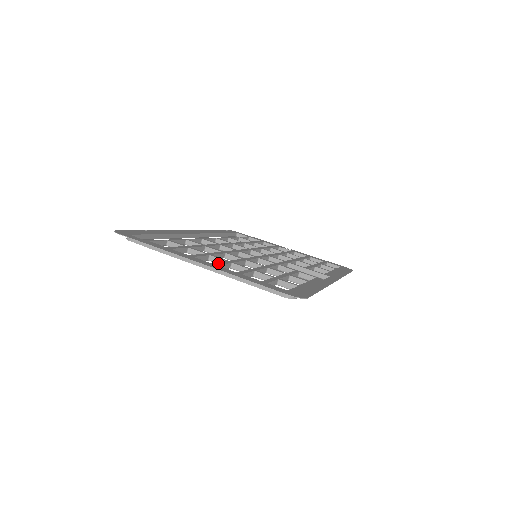
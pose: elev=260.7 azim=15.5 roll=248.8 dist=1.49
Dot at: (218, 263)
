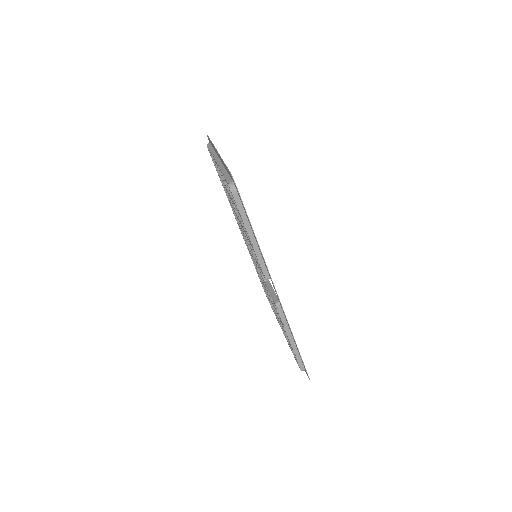
Dot at: occluded
